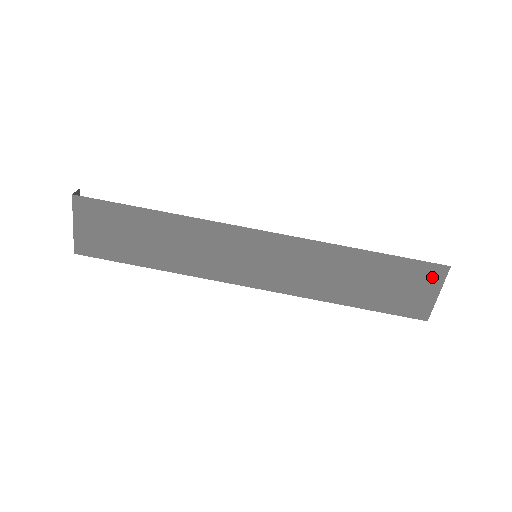
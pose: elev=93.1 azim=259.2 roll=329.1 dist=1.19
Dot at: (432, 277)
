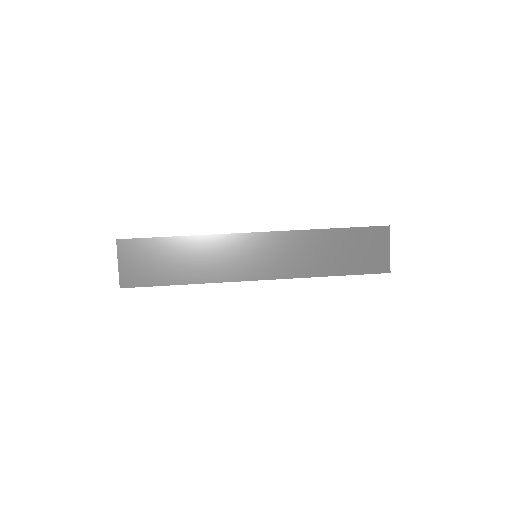
Dot at: (380, 237)
